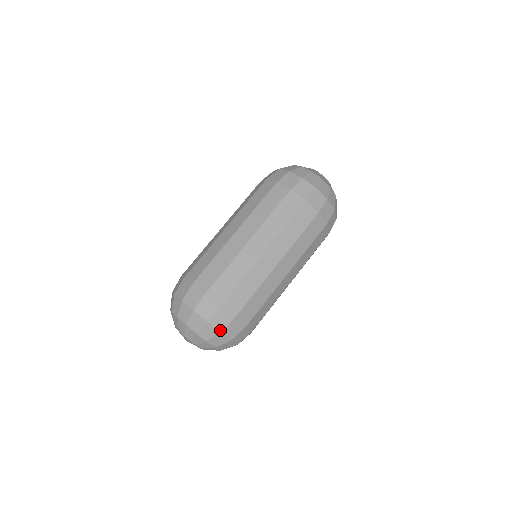
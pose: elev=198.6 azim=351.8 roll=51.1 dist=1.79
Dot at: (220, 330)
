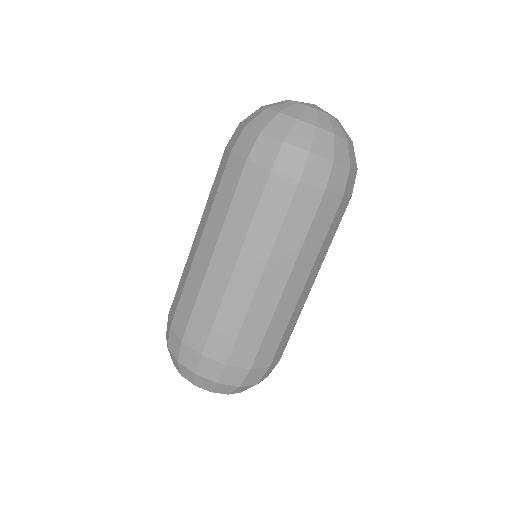
Dot at: (267, 376)
